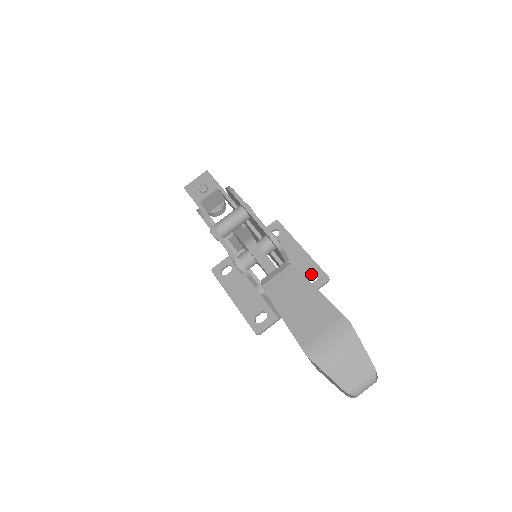
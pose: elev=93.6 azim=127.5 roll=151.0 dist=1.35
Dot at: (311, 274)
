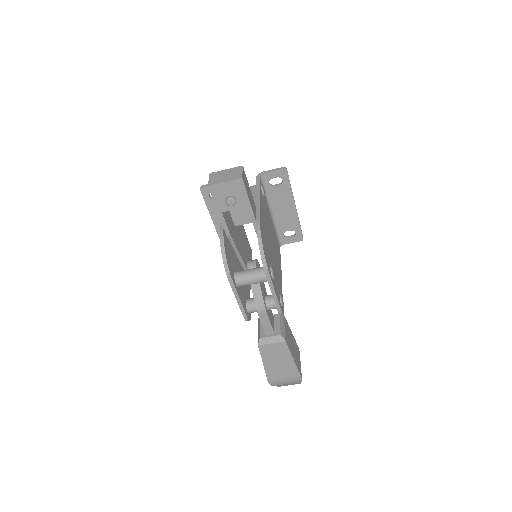
Dot at: (291, 229)
